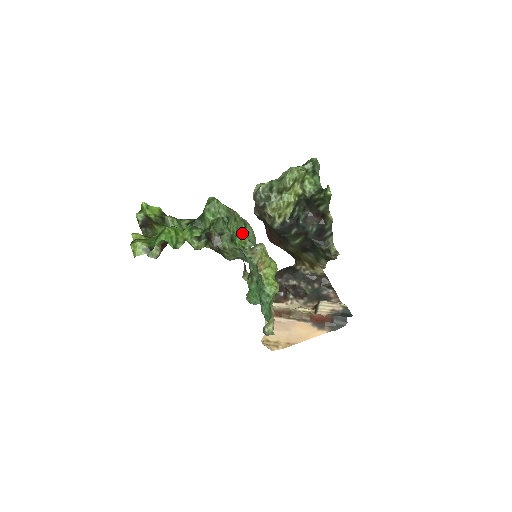
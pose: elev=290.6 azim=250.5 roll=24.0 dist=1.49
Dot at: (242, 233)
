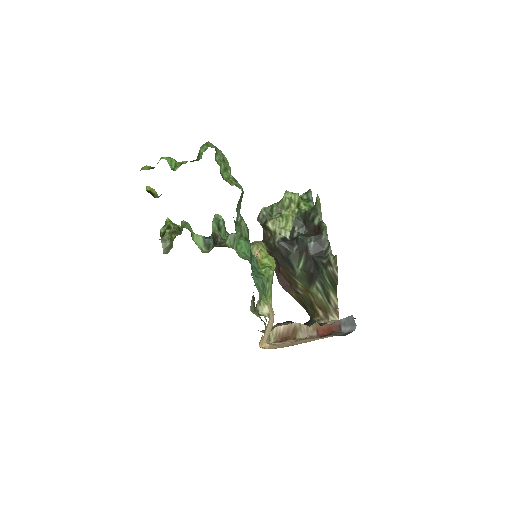
Dot at: (229, 174)
